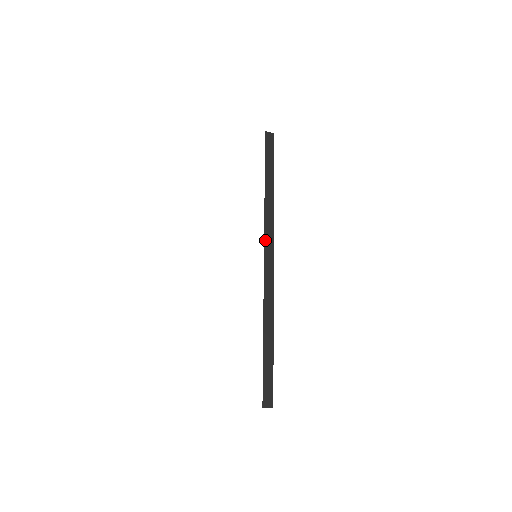
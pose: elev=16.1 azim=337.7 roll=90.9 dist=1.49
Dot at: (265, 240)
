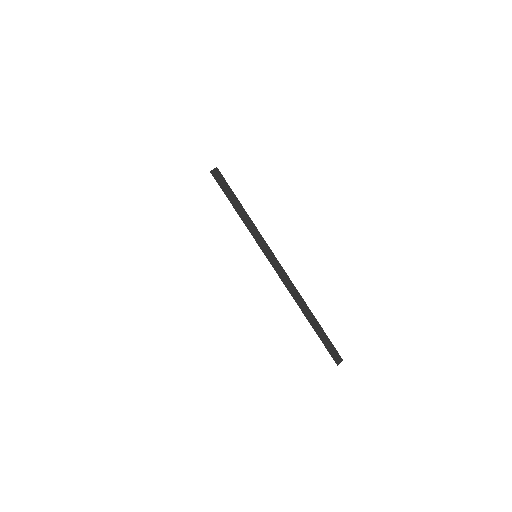
Dot at: (269, 260)
